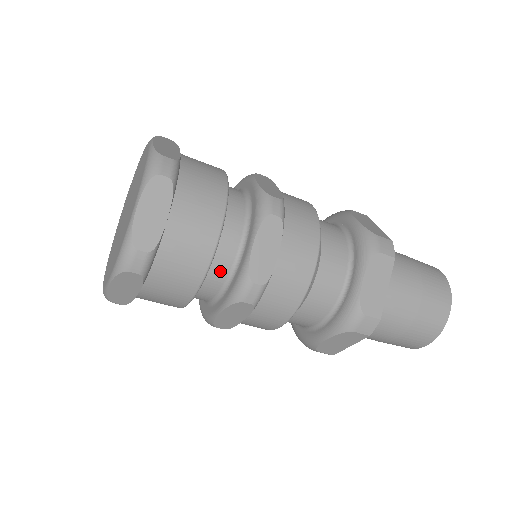
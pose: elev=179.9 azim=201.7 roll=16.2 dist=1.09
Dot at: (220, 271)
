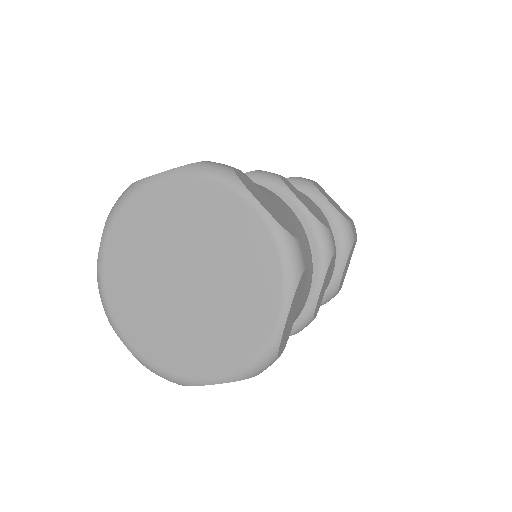
Dot at: occluded
